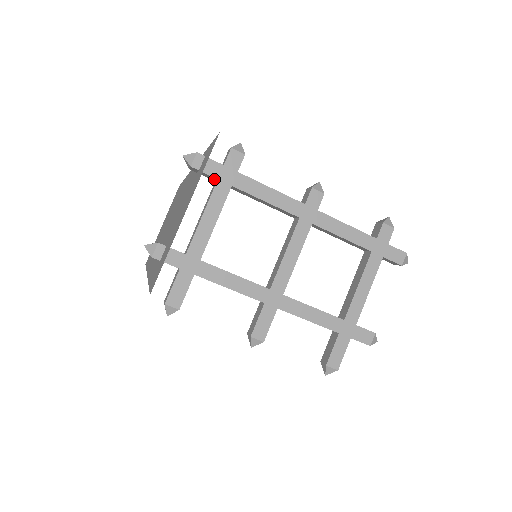
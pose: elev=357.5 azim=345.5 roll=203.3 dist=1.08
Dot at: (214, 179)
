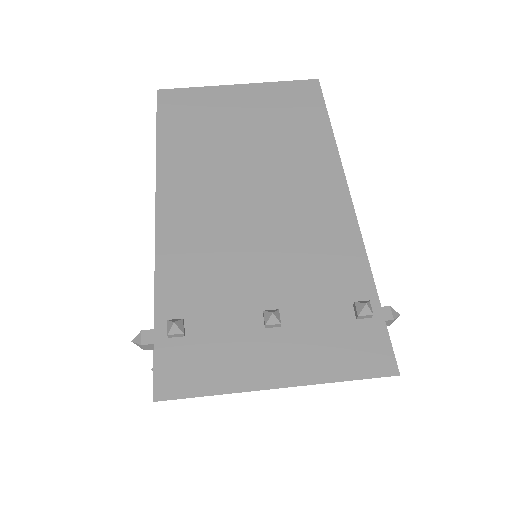
Dot at: occluded
